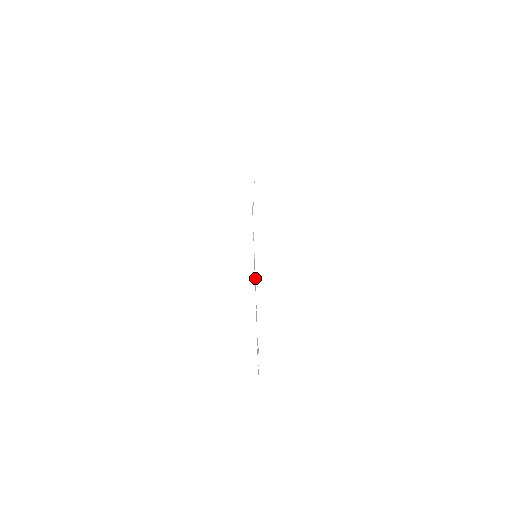
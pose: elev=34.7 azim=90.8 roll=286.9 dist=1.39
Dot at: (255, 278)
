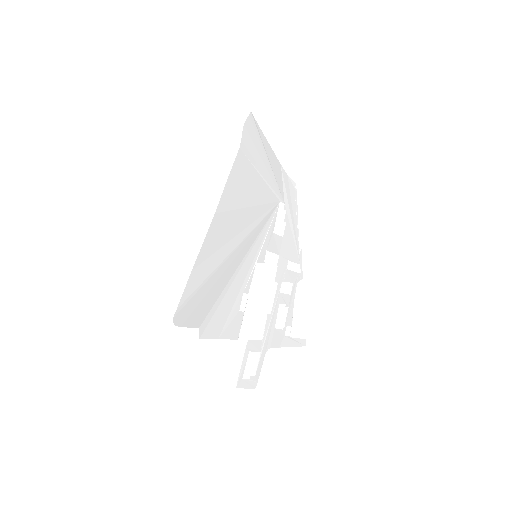
Dot at: (246, 284)
